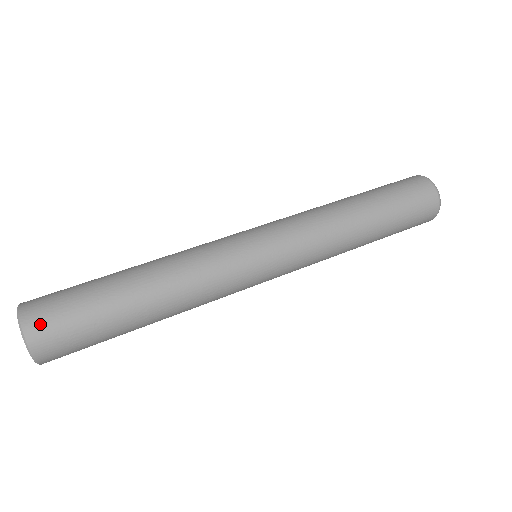
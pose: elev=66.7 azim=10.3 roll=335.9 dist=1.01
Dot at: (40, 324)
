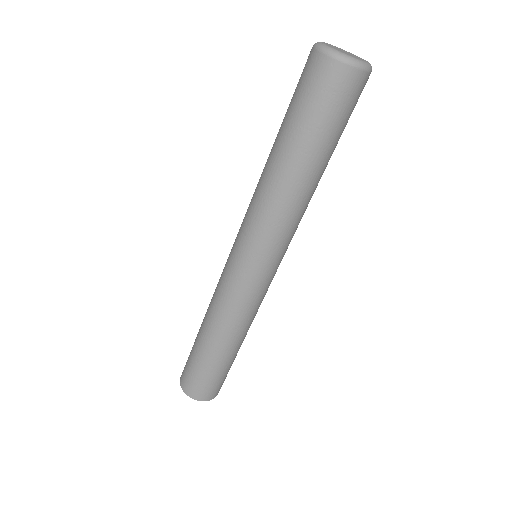
Dot at: (187, 385)
